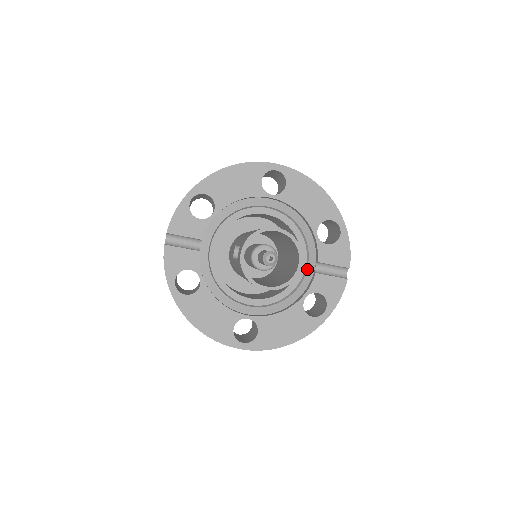
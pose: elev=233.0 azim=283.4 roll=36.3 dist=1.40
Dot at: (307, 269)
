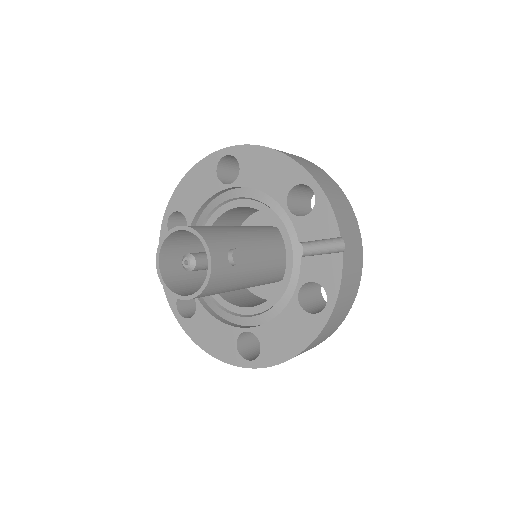
Dot at: (293, 255)
